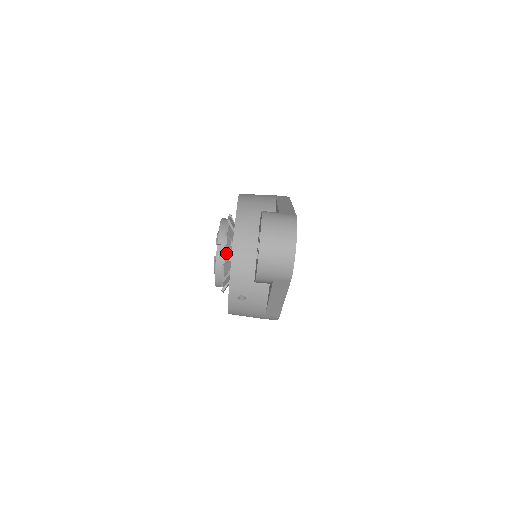
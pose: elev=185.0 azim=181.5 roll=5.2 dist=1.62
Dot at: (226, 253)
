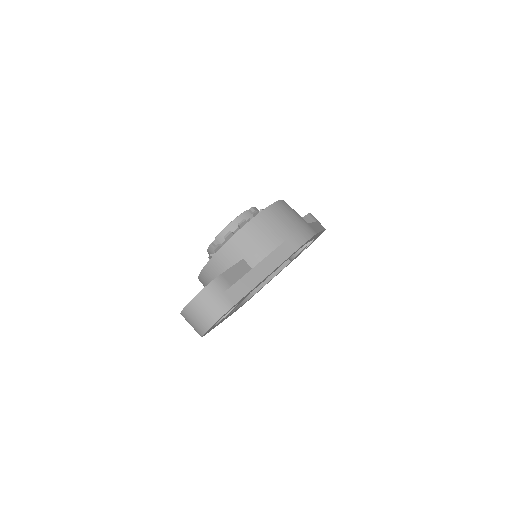
Dot at: (216, 250)
